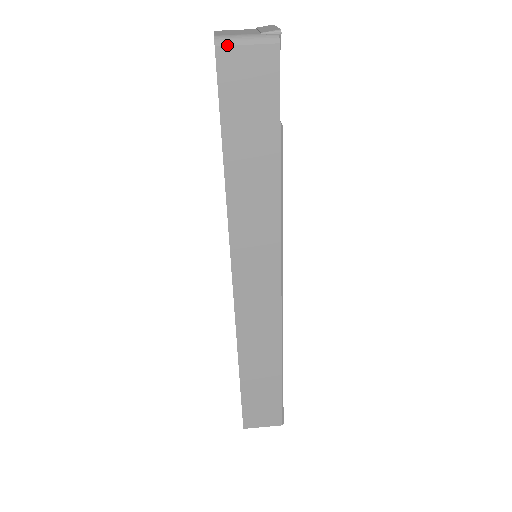
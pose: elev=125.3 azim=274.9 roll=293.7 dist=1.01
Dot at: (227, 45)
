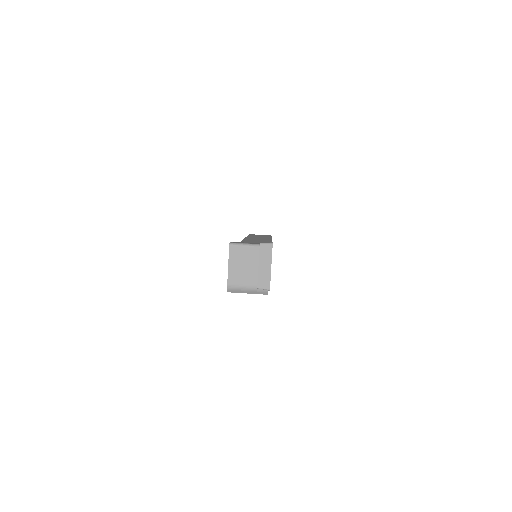
Dot at: occluded
